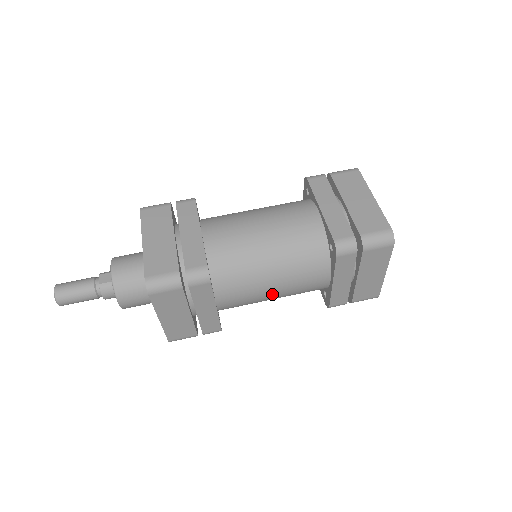
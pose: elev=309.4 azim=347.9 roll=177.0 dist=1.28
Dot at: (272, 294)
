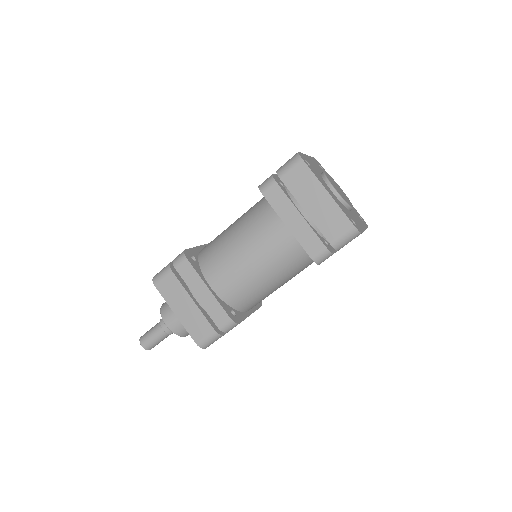
Dot at: (249, 262)
